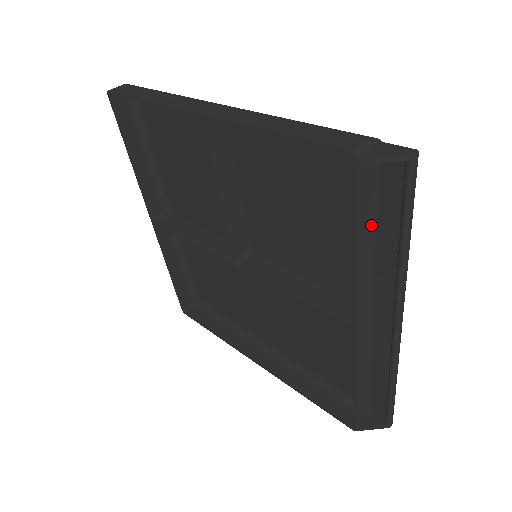
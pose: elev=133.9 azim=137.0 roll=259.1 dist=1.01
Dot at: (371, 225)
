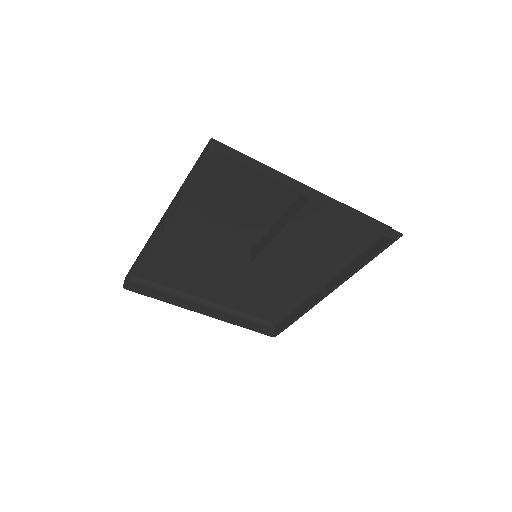
Dot at: (364, 255)
